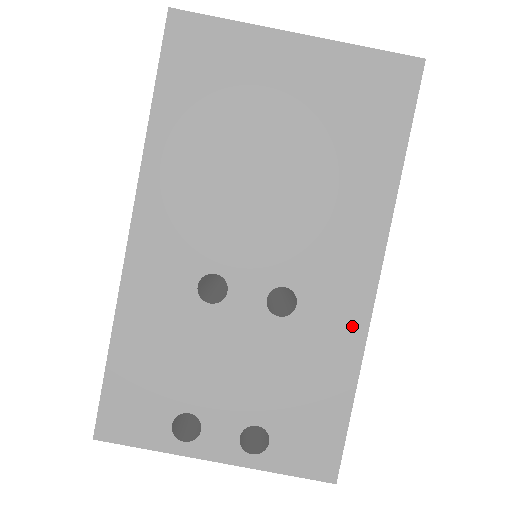
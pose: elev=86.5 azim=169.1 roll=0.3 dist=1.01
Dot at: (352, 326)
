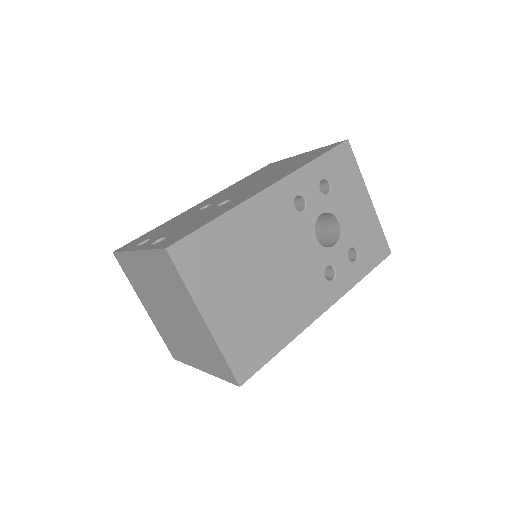
Dot at: occluded
